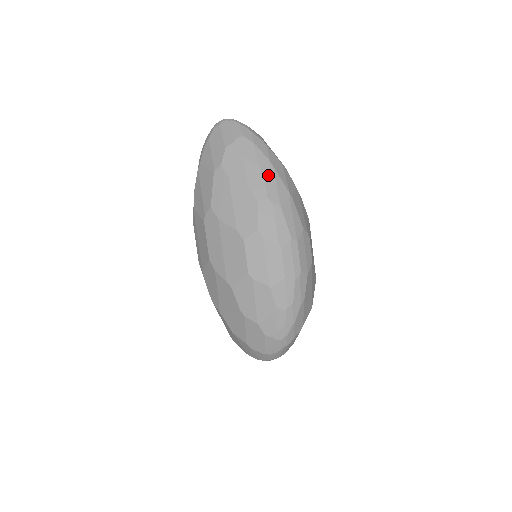
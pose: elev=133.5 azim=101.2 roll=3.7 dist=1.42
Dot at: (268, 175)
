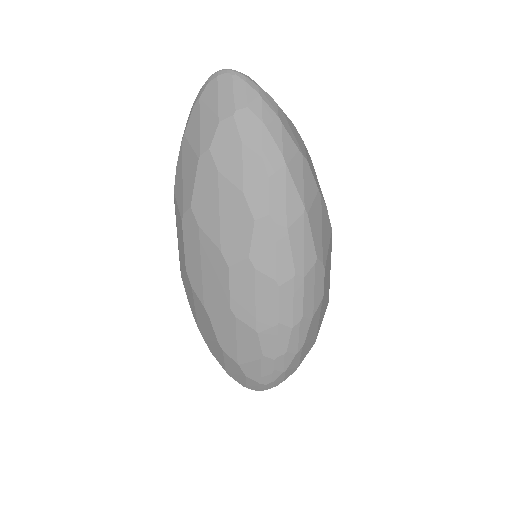
Dot at: (276, 178)
